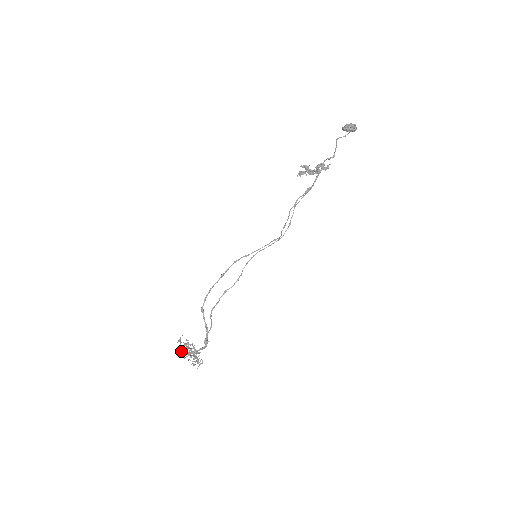
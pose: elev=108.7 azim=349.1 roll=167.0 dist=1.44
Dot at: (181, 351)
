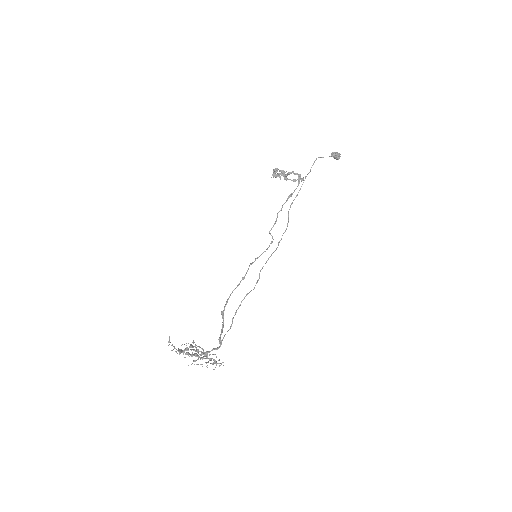
Dot at: (193, 355)
